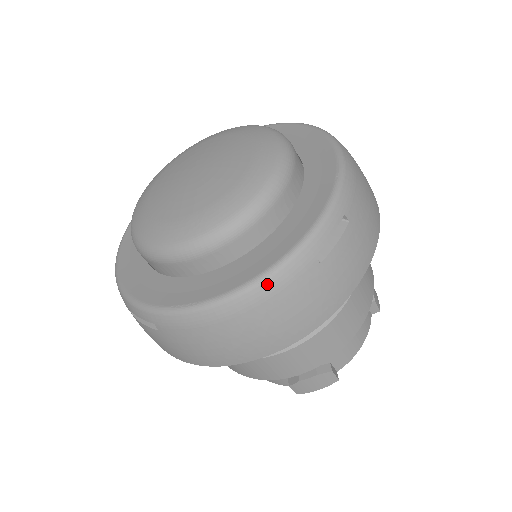
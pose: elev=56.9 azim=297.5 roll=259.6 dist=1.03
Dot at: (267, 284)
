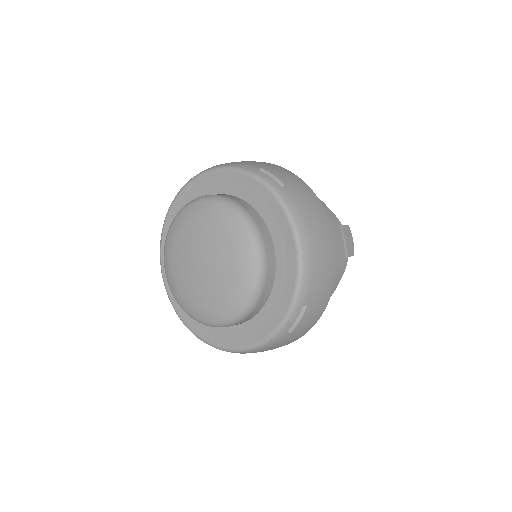
Dot at: (260, 348)
